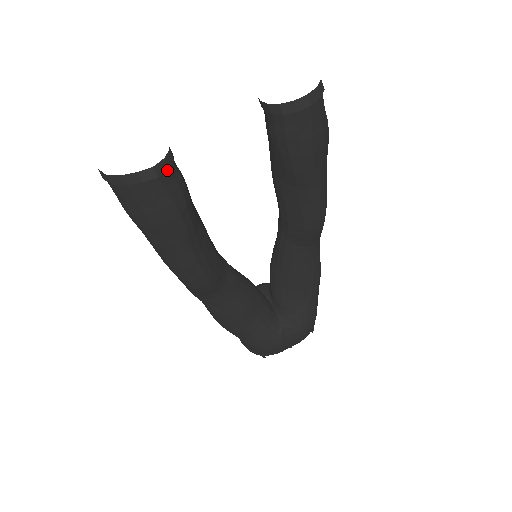
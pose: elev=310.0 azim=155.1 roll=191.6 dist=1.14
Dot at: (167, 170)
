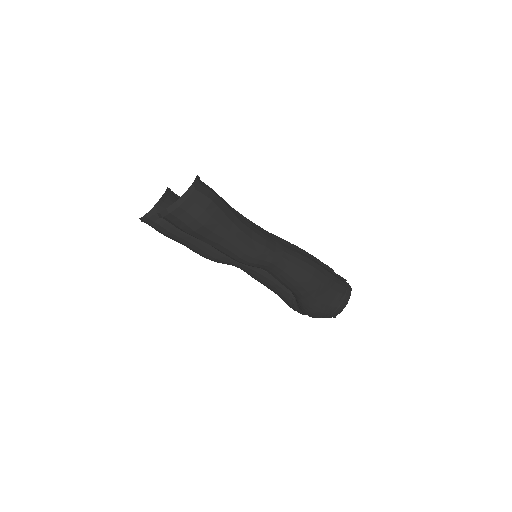
Dot at: (149, 219)
